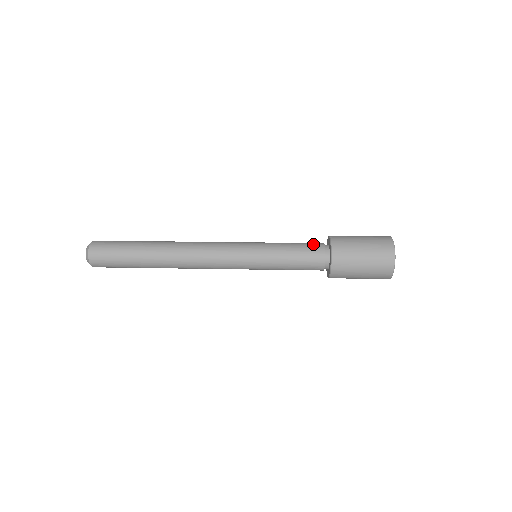
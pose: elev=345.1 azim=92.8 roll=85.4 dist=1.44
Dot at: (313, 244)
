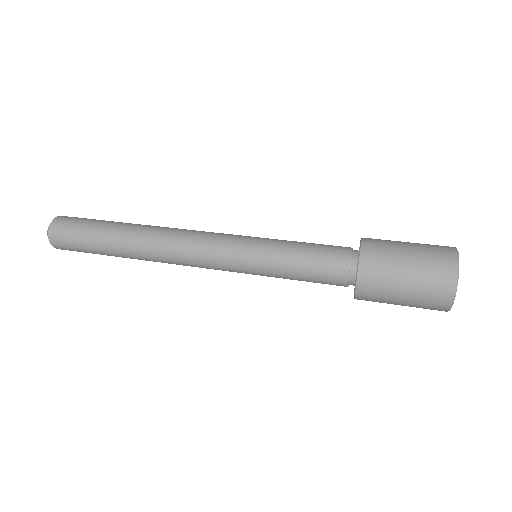
Dot at: (334, 258)
